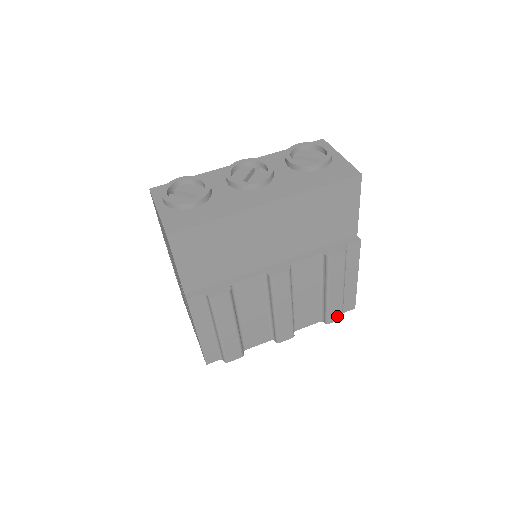
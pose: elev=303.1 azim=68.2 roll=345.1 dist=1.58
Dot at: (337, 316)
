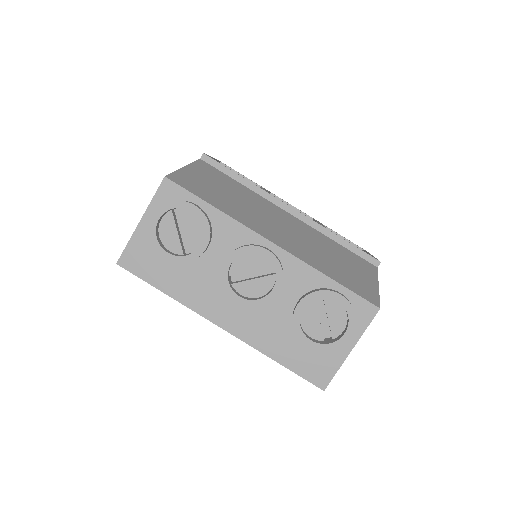
Dot at: occluded
